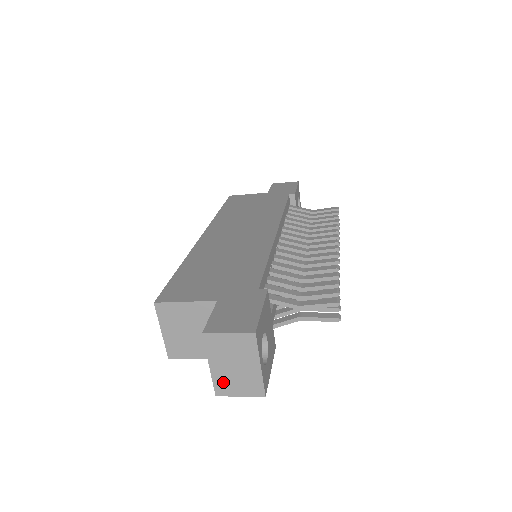
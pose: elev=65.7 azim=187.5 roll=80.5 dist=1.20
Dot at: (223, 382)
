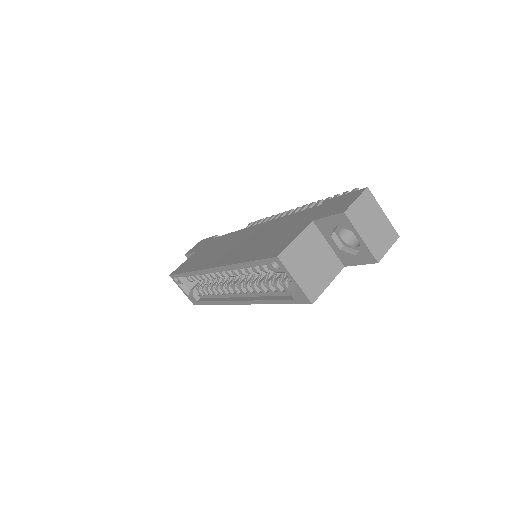
Dot at: (375, 246)
